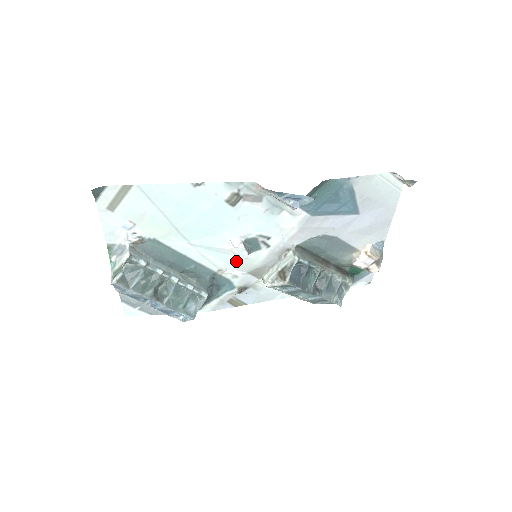
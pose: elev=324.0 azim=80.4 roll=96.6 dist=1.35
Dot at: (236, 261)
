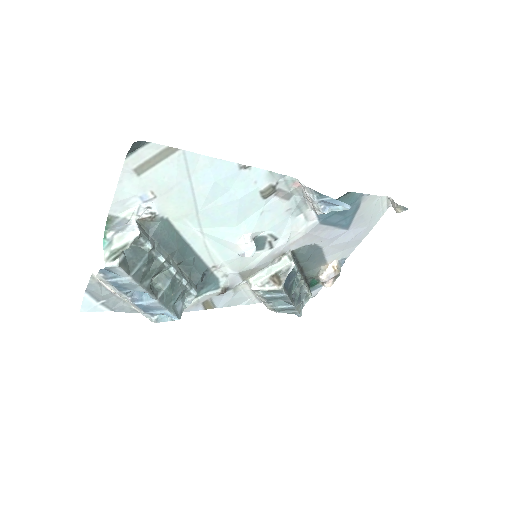
Dot at: (235, 259)
